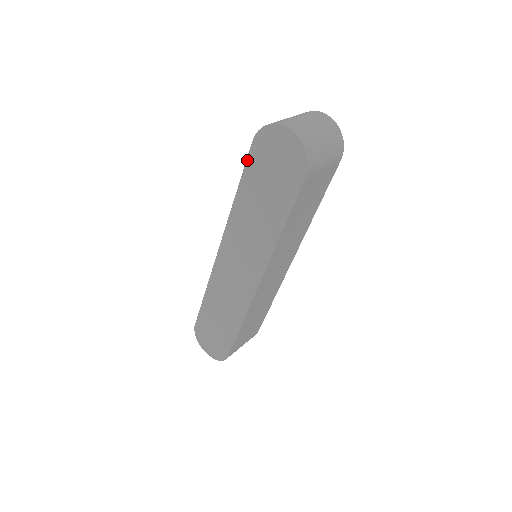
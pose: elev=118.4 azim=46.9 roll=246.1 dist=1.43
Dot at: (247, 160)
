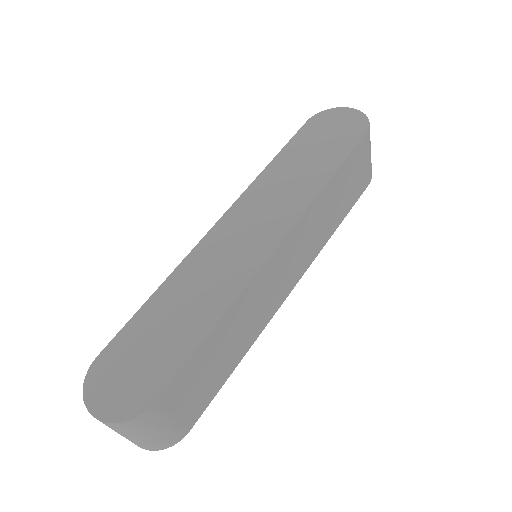
Dot at: (296, 134)
